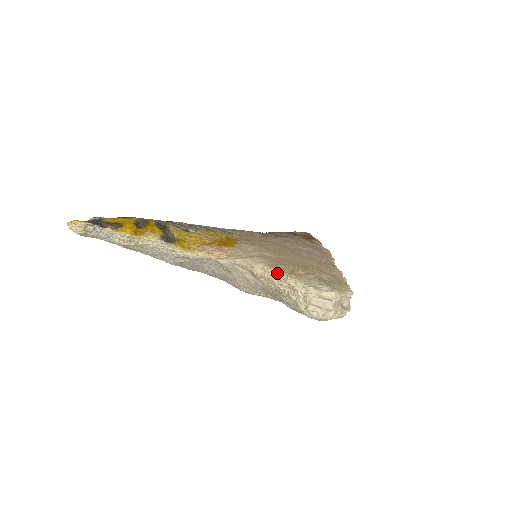
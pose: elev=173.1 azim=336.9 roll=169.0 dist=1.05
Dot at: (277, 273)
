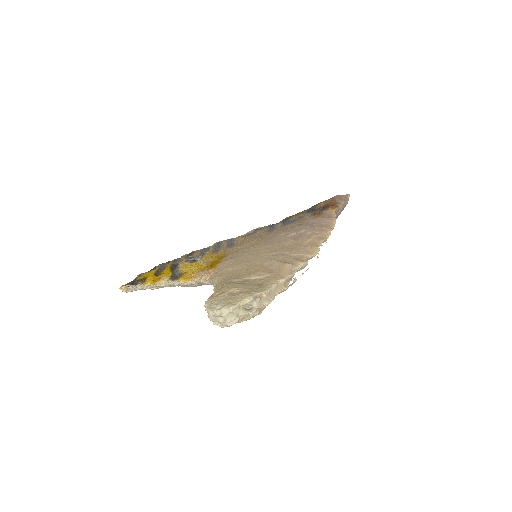
Dot at: occluded
